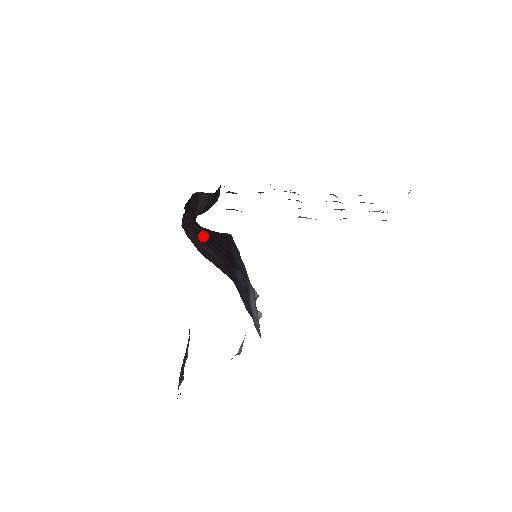
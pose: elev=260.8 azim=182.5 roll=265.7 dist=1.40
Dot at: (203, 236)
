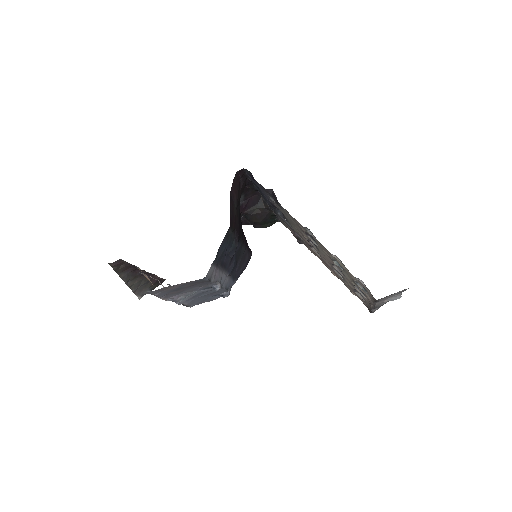
Dot at: occluded
